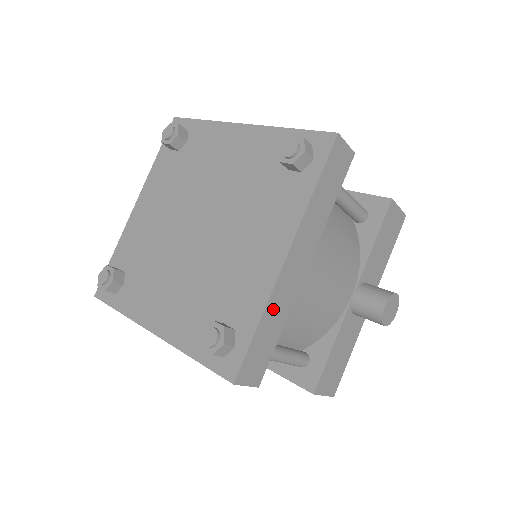
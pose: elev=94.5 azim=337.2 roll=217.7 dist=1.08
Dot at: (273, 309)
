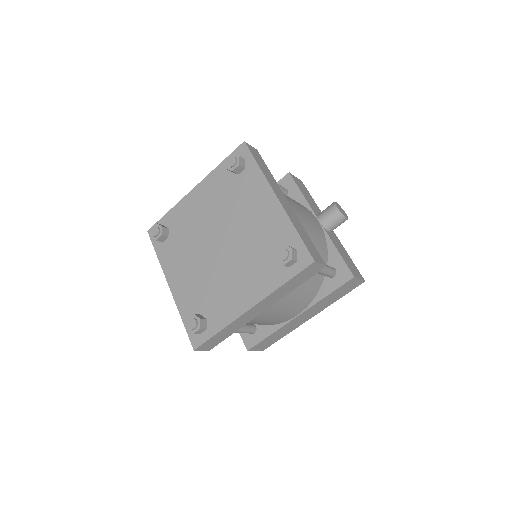
Dot at: (295, 223)
